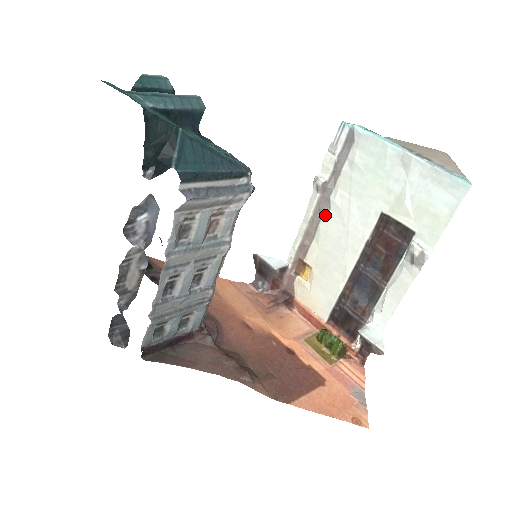
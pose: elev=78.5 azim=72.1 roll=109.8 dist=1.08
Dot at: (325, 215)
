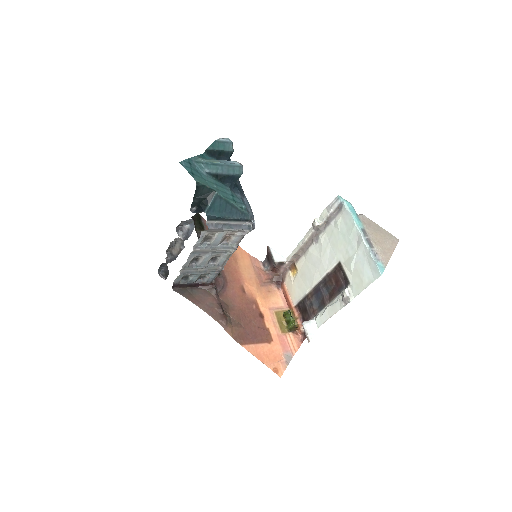
Dot at: (314, 244)
